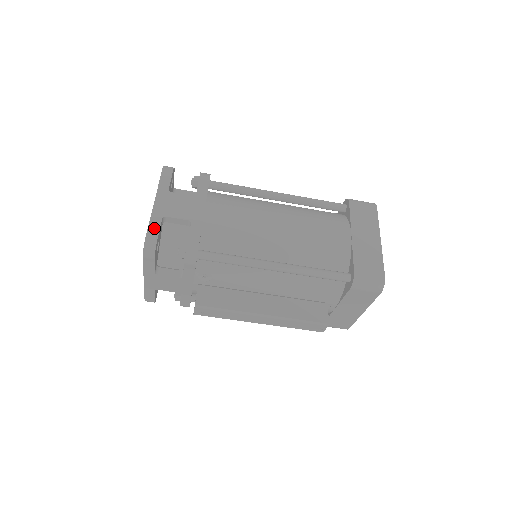
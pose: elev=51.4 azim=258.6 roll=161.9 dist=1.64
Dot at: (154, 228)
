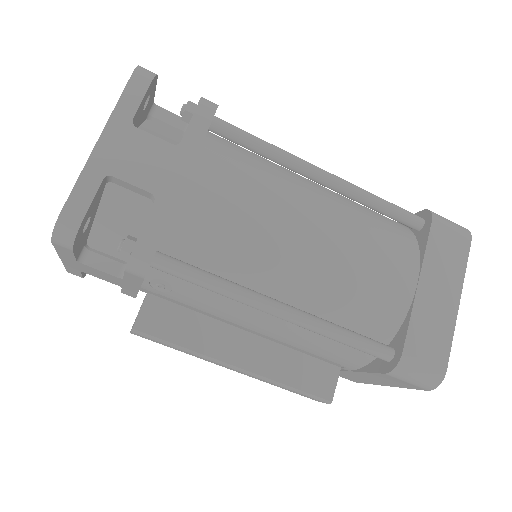
Dot at: (83, 195)
